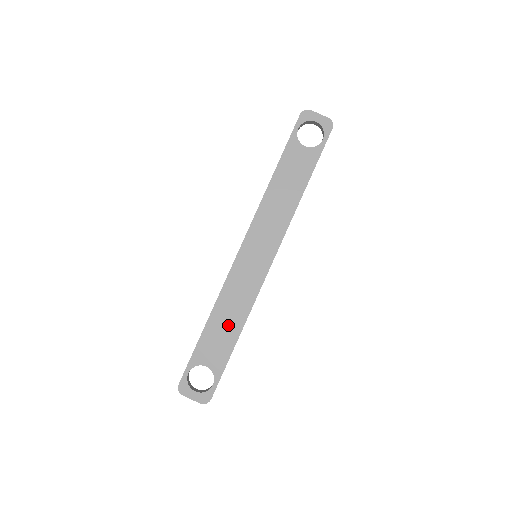
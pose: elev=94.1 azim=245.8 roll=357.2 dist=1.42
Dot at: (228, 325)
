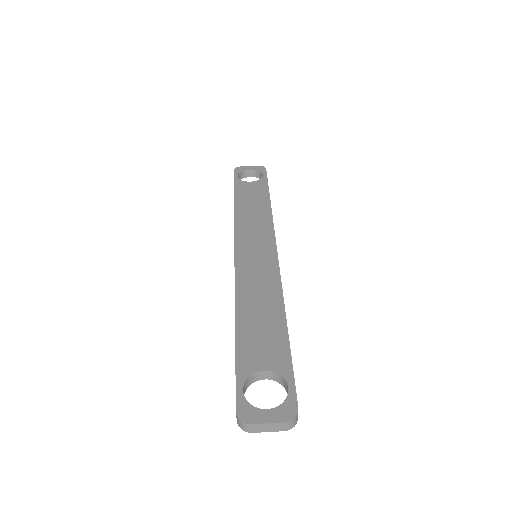
Dot at: (265, 316)
